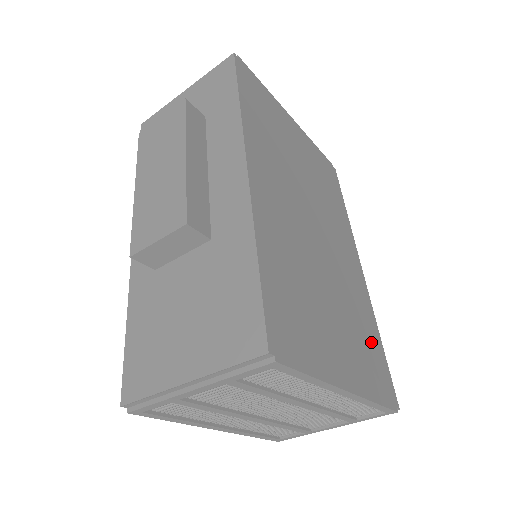
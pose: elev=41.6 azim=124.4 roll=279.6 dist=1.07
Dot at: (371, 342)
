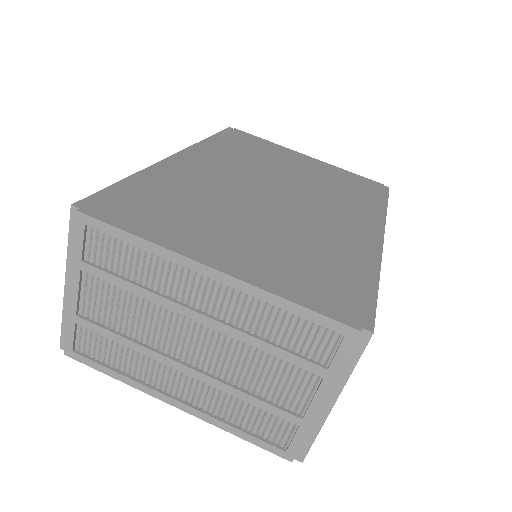
Dot at: (338, 271)
